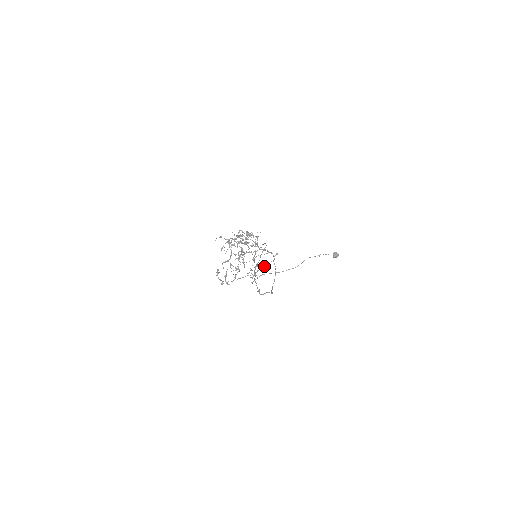
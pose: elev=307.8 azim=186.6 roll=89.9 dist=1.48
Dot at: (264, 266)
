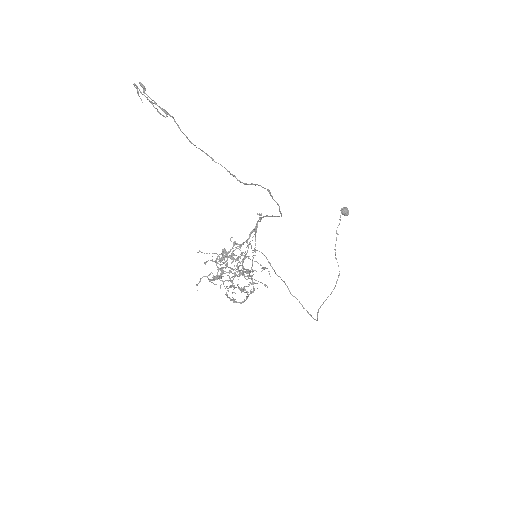
Dot at: (255, 226)
